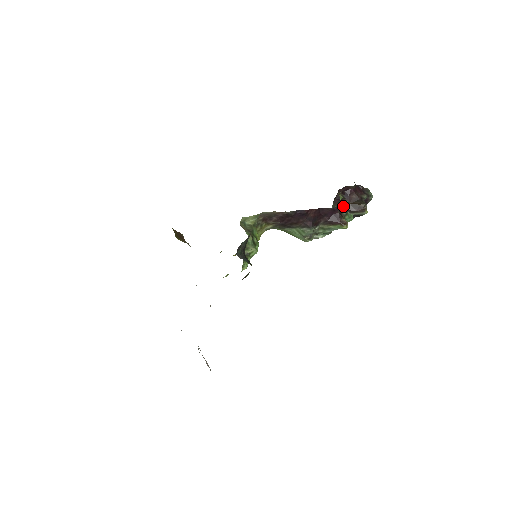
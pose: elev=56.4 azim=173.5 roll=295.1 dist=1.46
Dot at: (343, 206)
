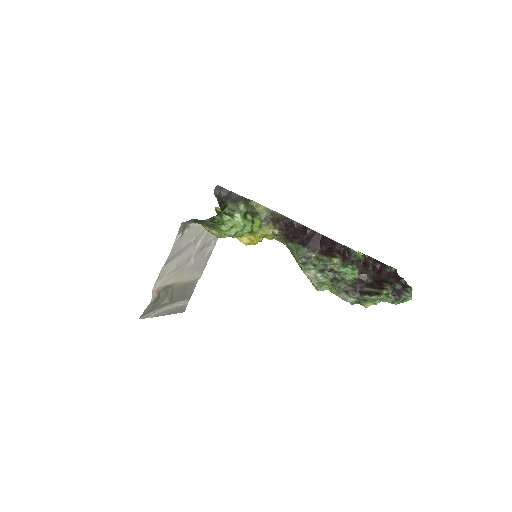
Dot at: (367, 278)
